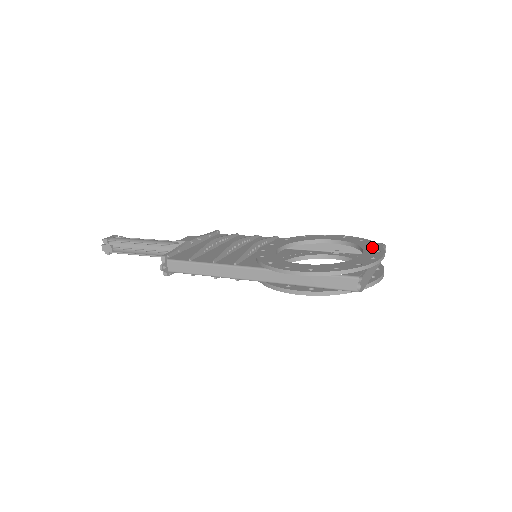
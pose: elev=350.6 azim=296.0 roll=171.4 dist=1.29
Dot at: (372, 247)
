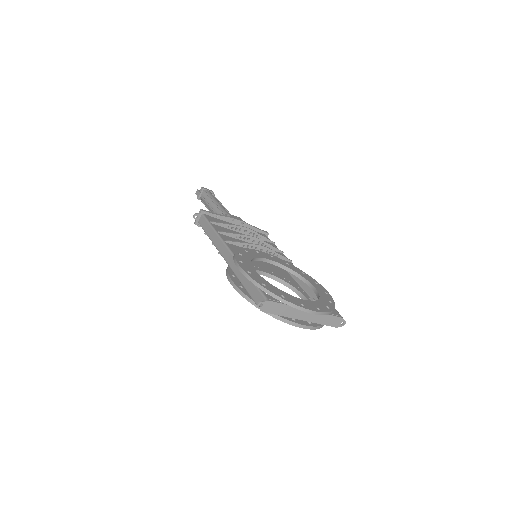
Dot at: (323, 306)
